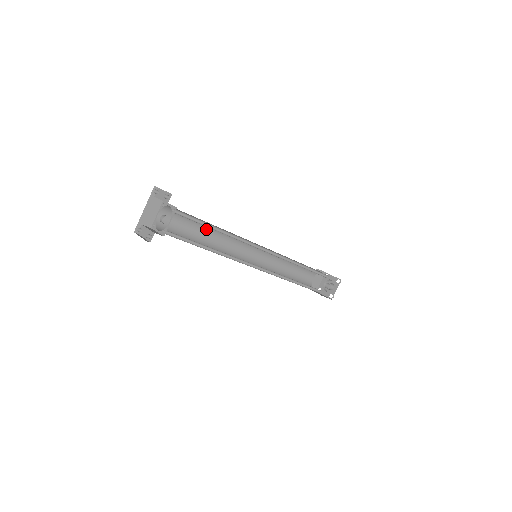
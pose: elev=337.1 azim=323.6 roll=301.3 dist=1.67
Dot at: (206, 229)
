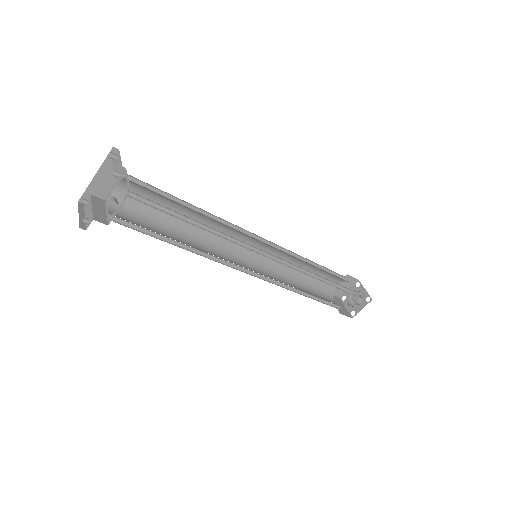
Dot at: (189, 212)
